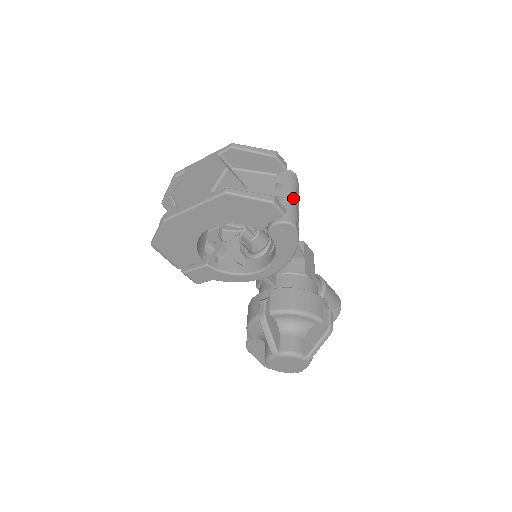
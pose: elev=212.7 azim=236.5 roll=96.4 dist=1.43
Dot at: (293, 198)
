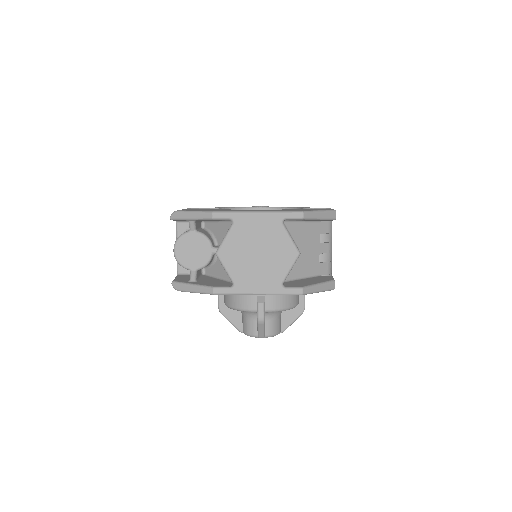
Dot at: (331, 250)
